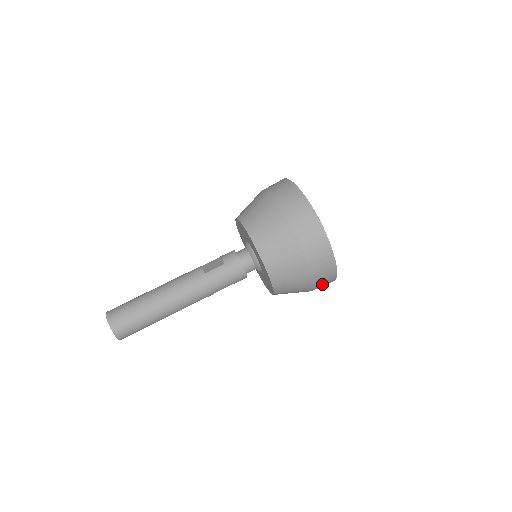
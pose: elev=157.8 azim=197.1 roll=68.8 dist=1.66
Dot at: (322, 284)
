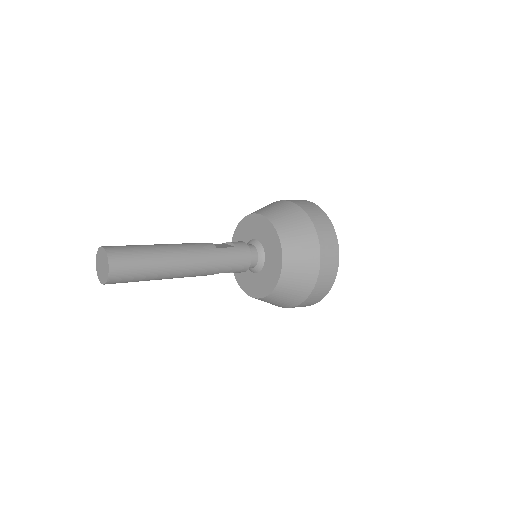
Dot at: (312, 299)
